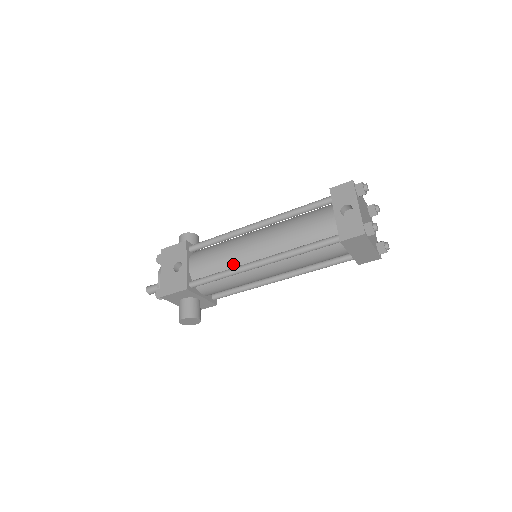
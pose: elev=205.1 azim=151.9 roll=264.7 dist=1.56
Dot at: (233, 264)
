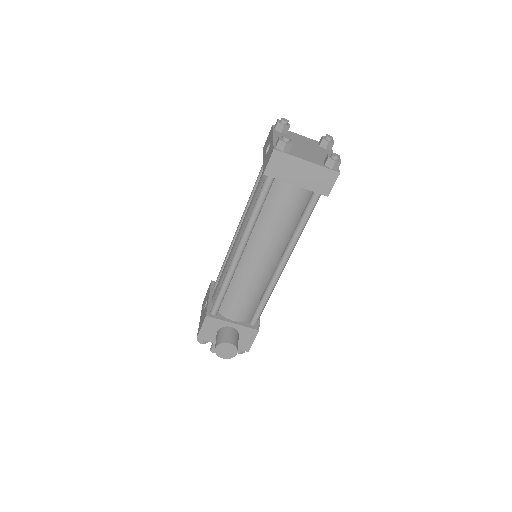
Dot at: occluded
